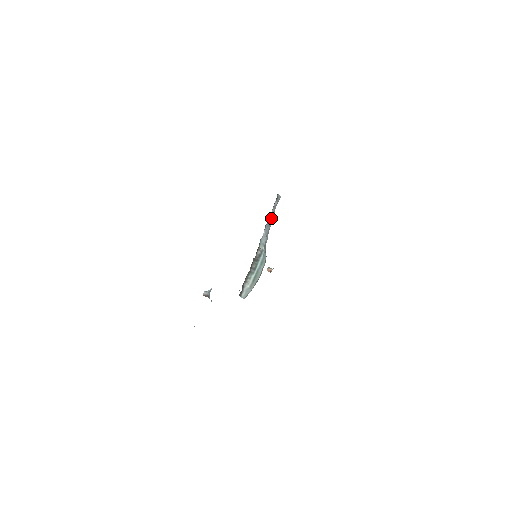
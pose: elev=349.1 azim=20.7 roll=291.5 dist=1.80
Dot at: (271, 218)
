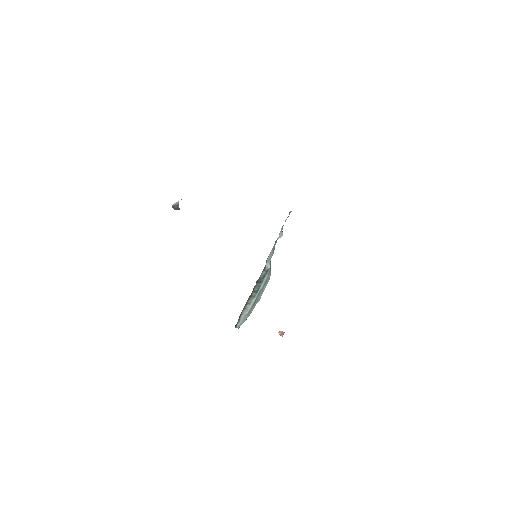
Dot at: (280, 235)
